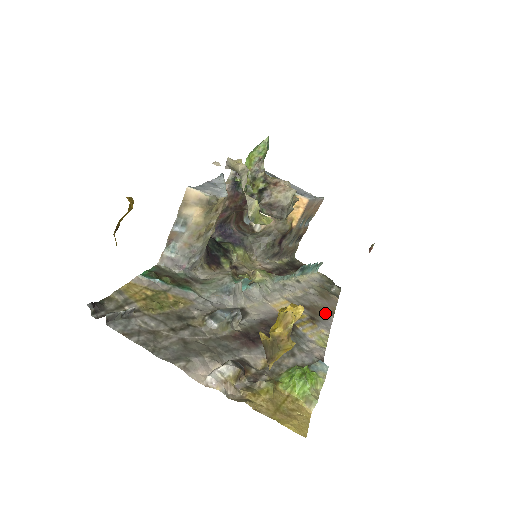
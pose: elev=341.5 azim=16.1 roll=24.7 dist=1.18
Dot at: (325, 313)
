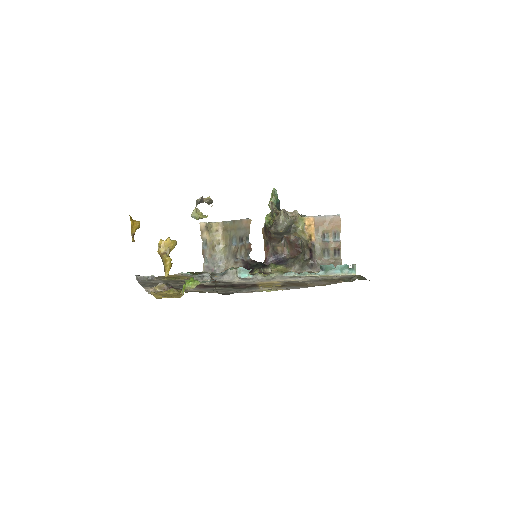
Dot at: (307, 286)
